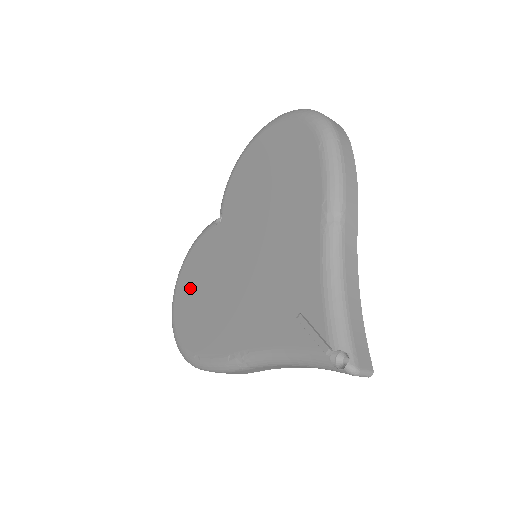
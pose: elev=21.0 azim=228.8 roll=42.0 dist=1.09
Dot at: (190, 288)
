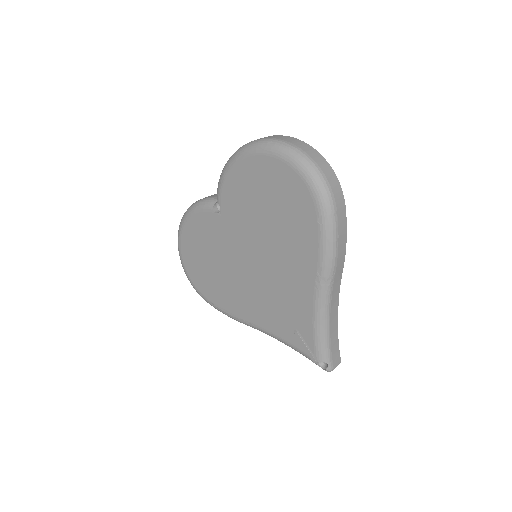
Dot at: (195, 250)
